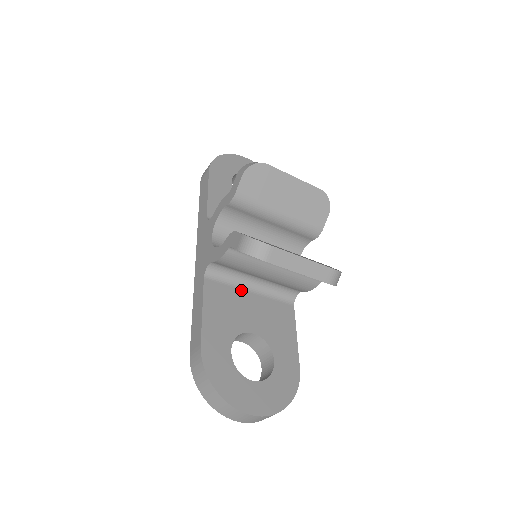
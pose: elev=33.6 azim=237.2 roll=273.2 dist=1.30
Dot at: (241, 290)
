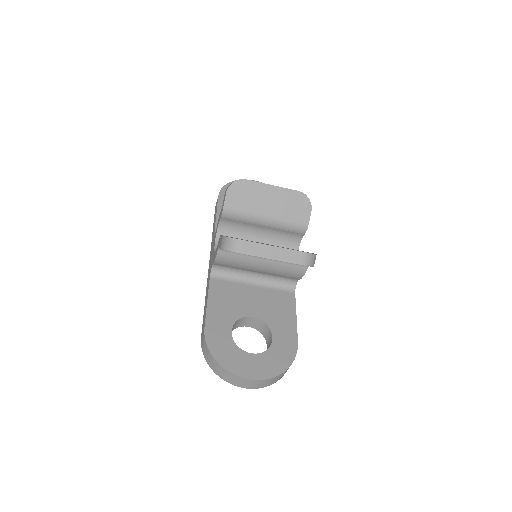
Dot at: (243, 284)
